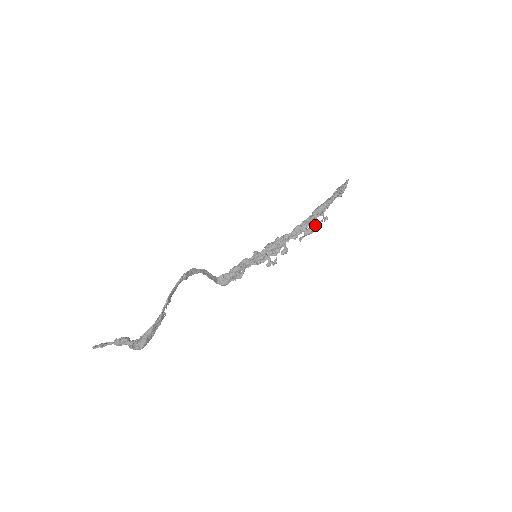
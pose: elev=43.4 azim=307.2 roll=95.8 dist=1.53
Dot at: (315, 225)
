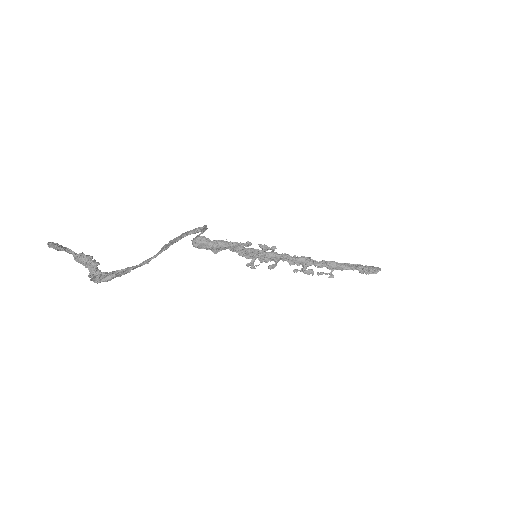
Dot at: (320, 273)
